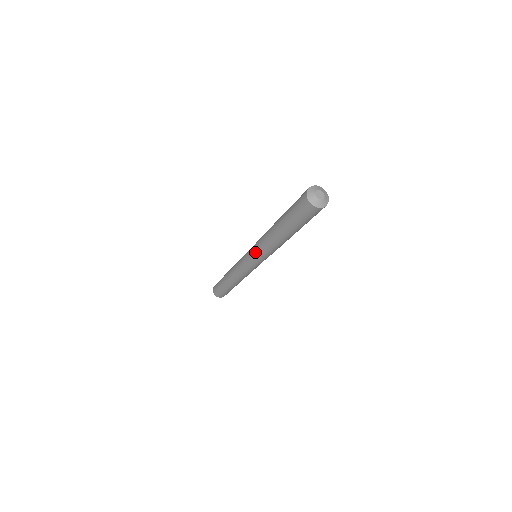
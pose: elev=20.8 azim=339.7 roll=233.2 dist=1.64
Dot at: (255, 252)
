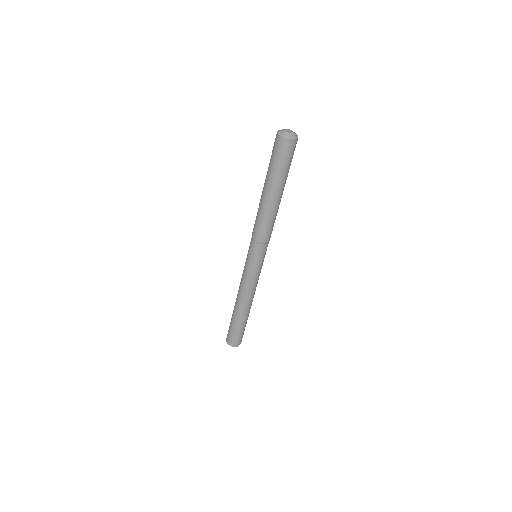
Dot at: (251, 240)
